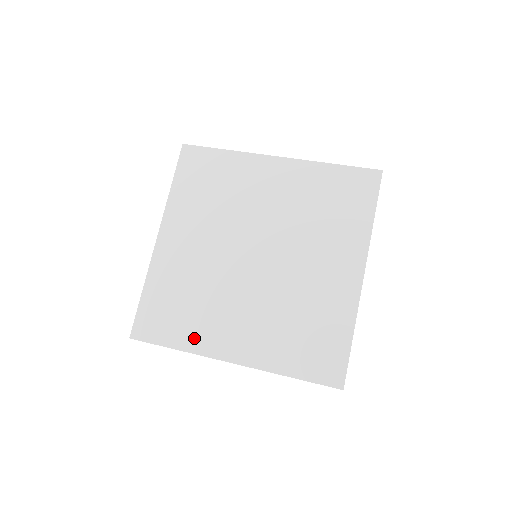
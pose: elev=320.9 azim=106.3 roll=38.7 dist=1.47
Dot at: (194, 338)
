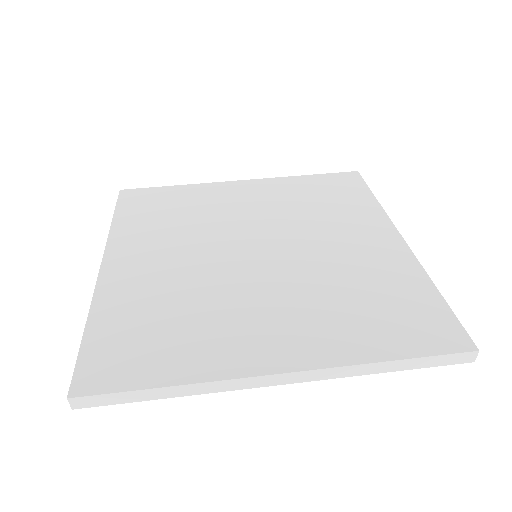
Dot at: (200, 360)
